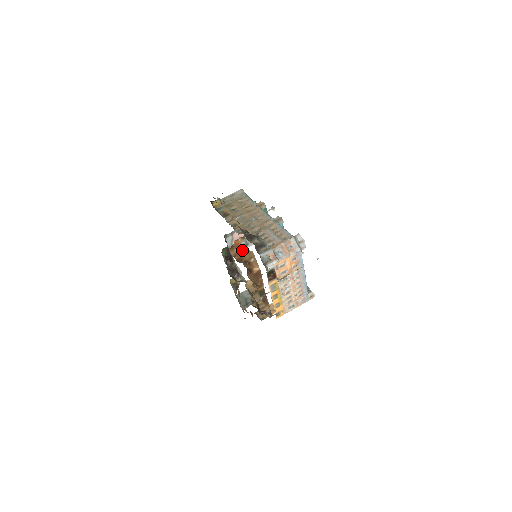
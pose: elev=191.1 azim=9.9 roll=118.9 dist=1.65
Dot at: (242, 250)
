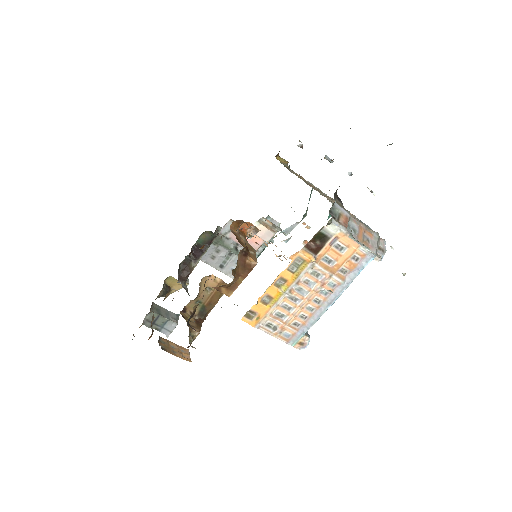
Dot at: (243, 239)
